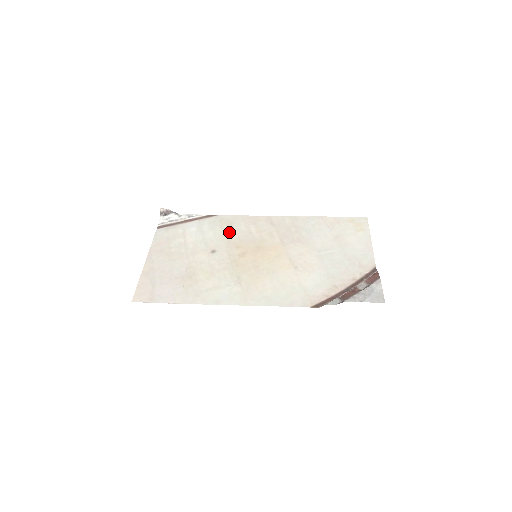
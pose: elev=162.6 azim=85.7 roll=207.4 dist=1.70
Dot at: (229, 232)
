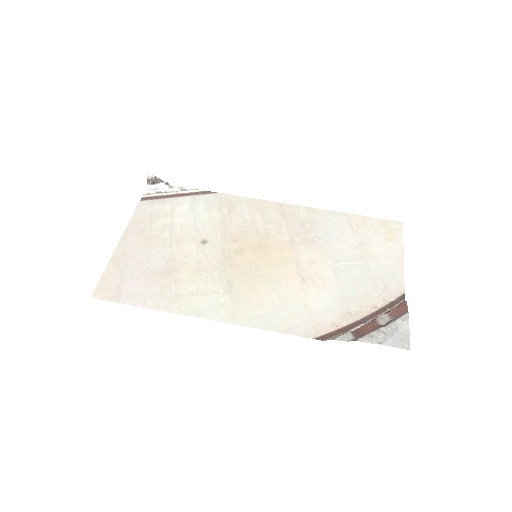
Dot at: (228, 218)
